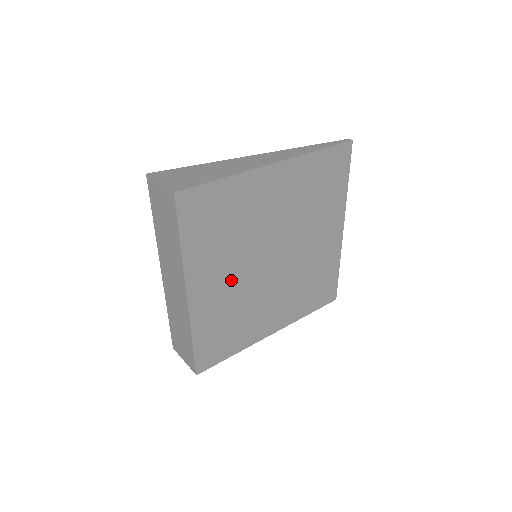
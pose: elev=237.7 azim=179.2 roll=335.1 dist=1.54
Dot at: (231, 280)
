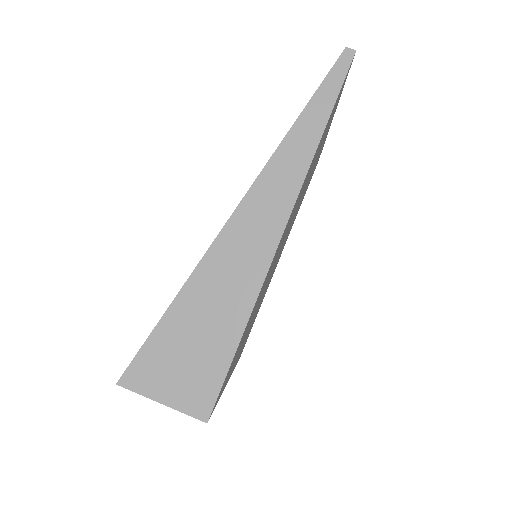
Dot at: (254, 316)
